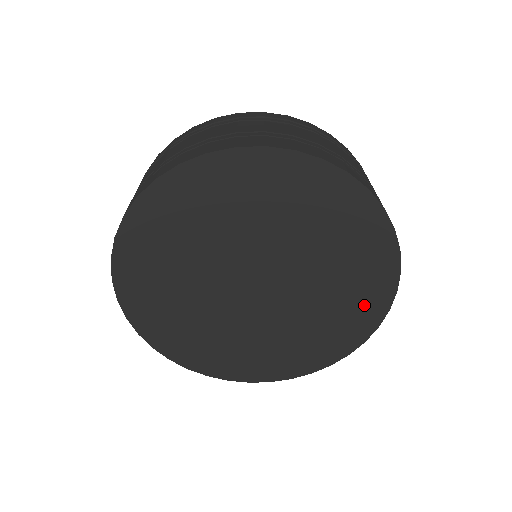
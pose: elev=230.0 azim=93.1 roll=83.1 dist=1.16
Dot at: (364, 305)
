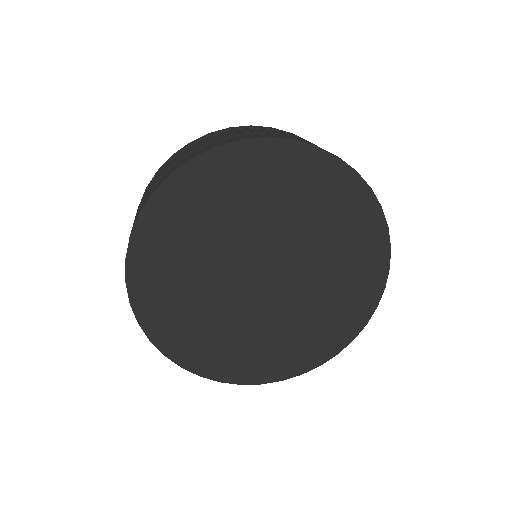
Dot at: (347, 316)
